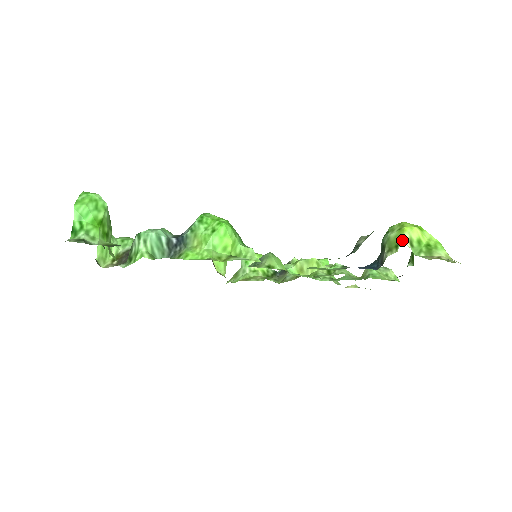
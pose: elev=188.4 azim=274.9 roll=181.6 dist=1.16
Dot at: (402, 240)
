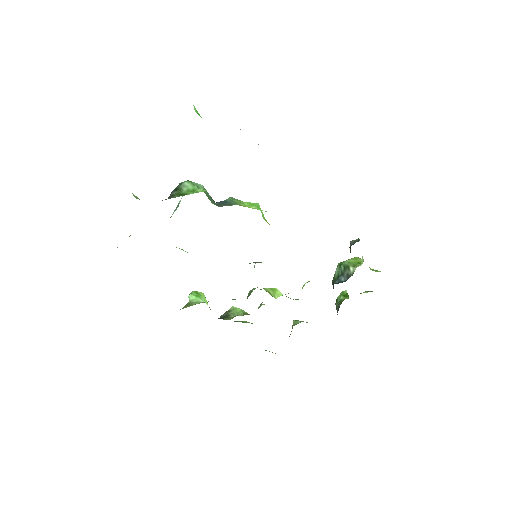
Dot at: (362, 259)
